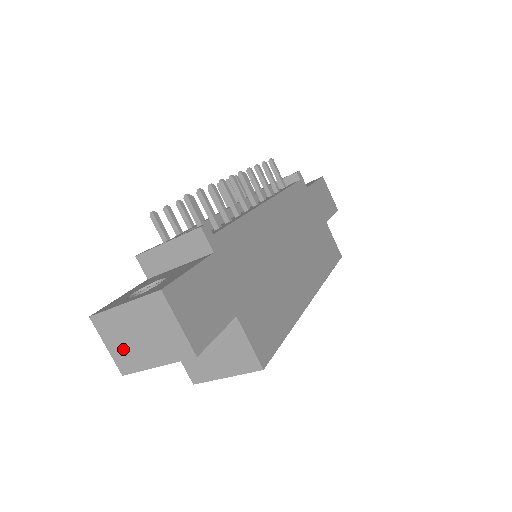
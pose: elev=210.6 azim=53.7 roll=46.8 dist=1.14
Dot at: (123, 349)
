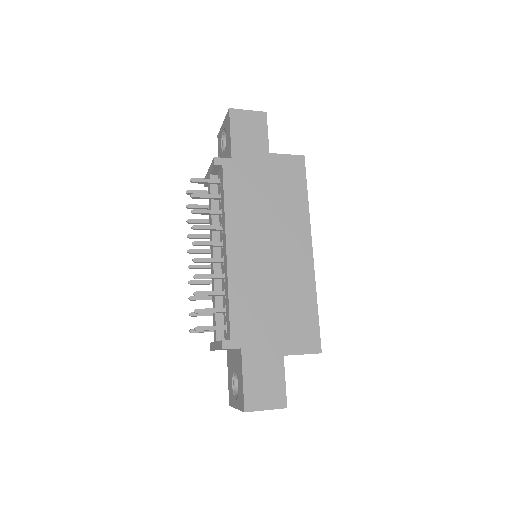
Dot at: occluded
